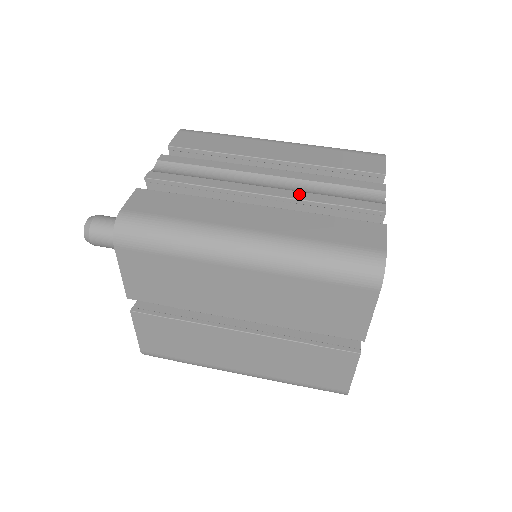
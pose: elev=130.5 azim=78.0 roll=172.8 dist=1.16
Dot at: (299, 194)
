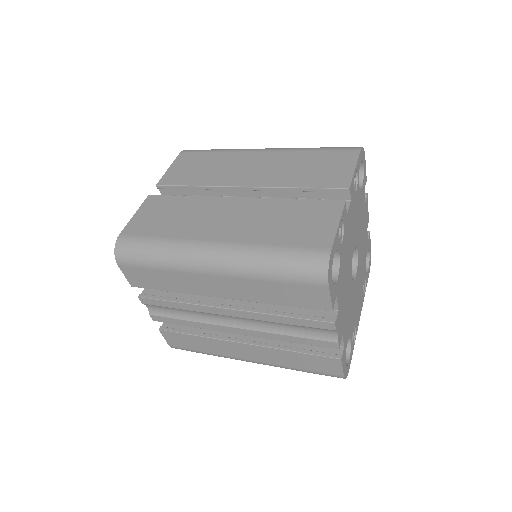
Dot at: occluded
